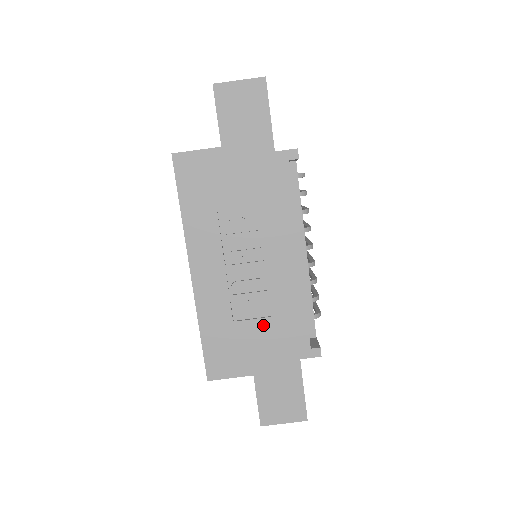
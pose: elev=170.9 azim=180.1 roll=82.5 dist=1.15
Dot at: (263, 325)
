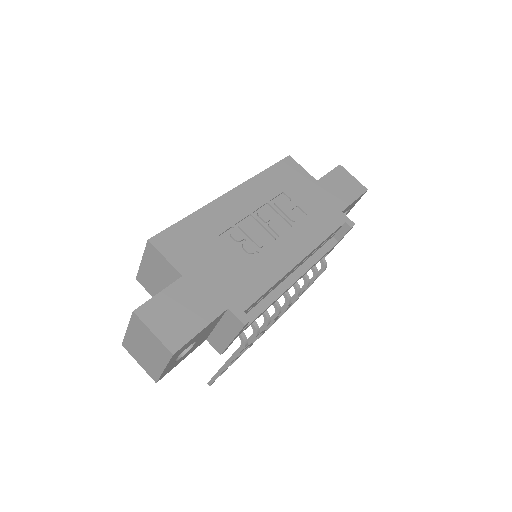
Dot at: (232, 261)
